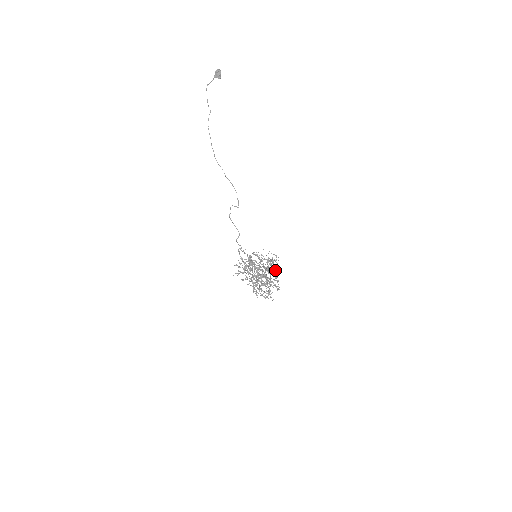
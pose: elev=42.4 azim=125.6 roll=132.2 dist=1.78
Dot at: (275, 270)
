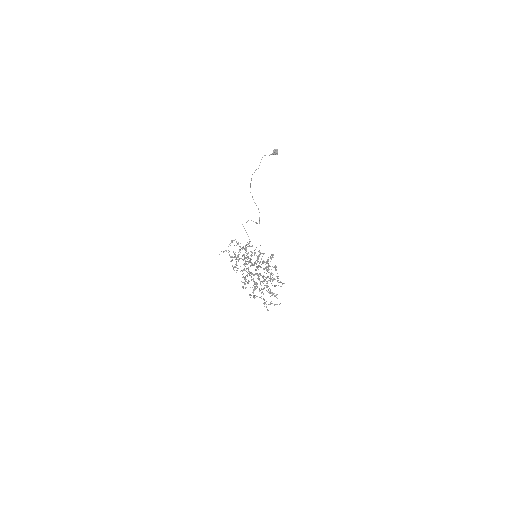
Dot at: (277, 280)
